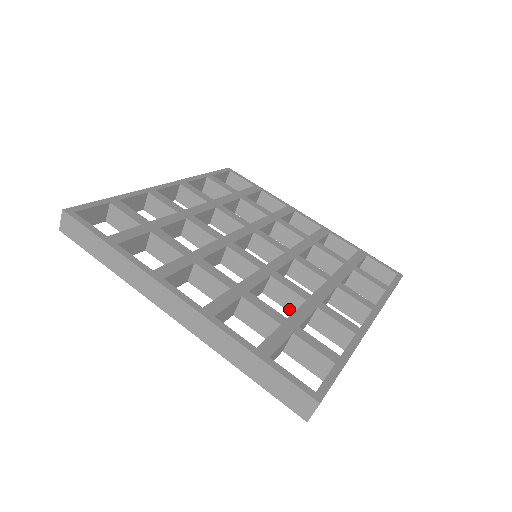
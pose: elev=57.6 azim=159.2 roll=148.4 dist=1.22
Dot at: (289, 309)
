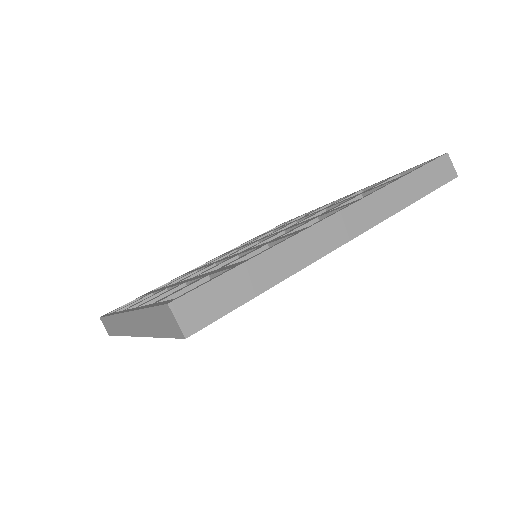
Dot at: occluded
